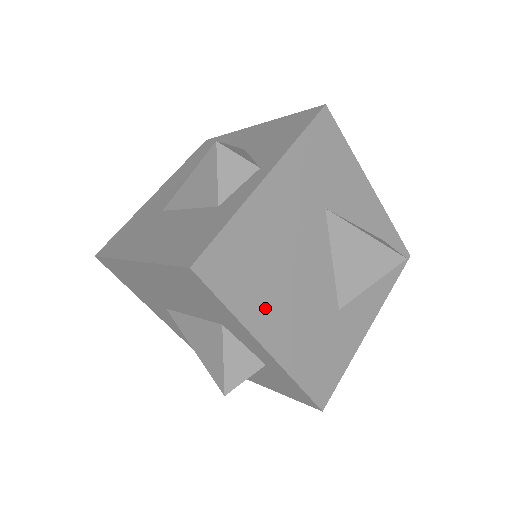
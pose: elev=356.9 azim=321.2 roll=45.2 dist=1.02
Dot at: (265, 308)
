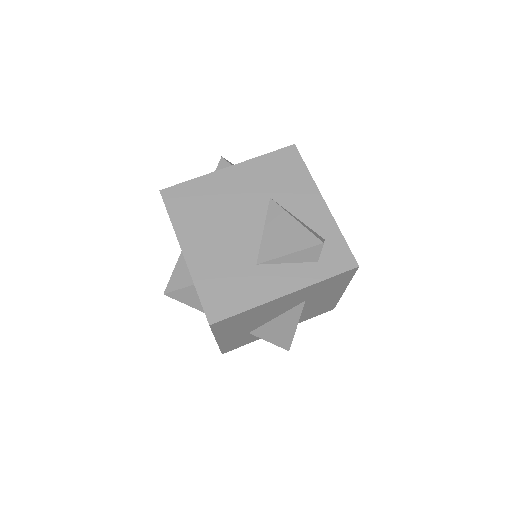
Dot at: (195, 231)
